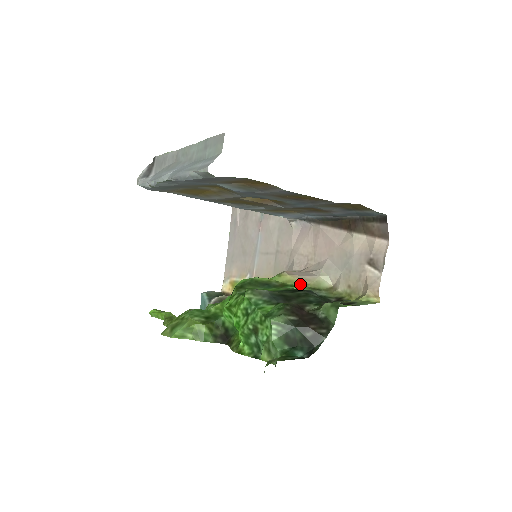
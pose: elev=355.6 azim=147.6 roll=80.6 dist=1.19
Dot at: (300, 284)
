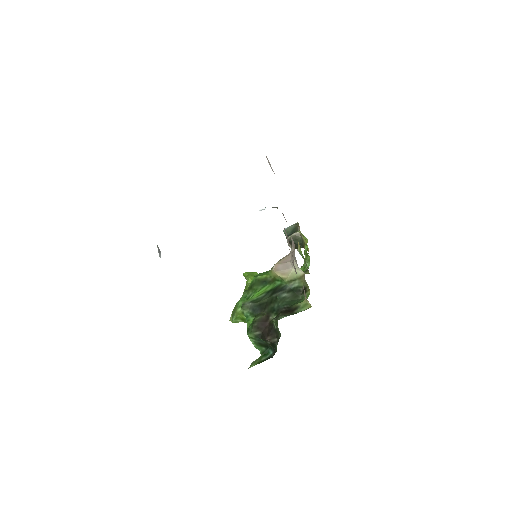
Dot at: (281, 279)
